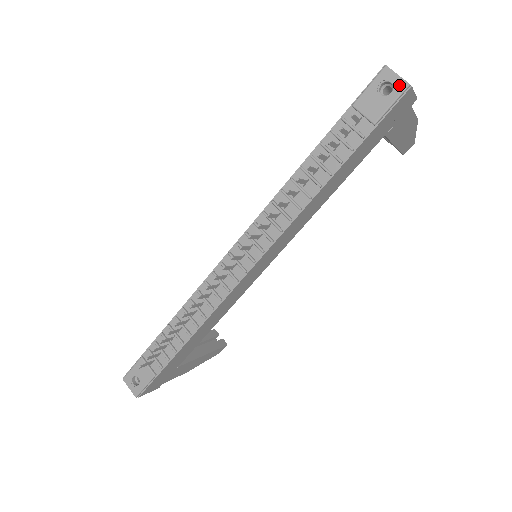
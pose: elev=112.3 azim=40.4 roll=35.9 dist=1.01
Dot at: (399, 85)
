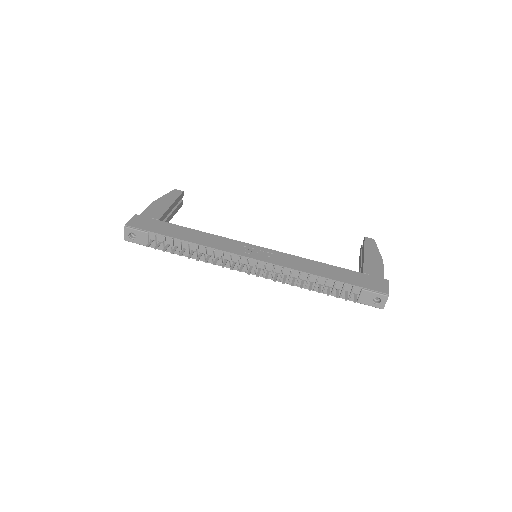
Dot at: (381, 306)
